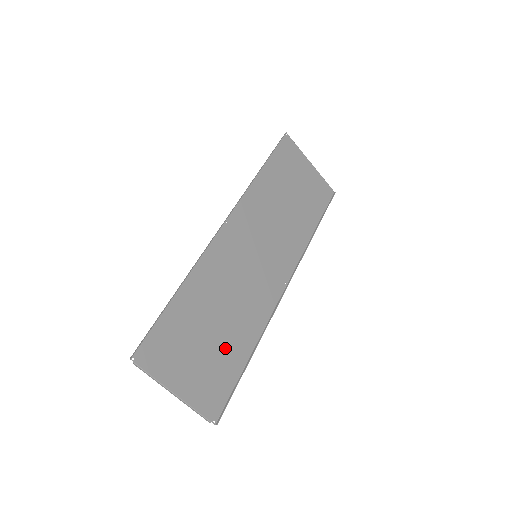
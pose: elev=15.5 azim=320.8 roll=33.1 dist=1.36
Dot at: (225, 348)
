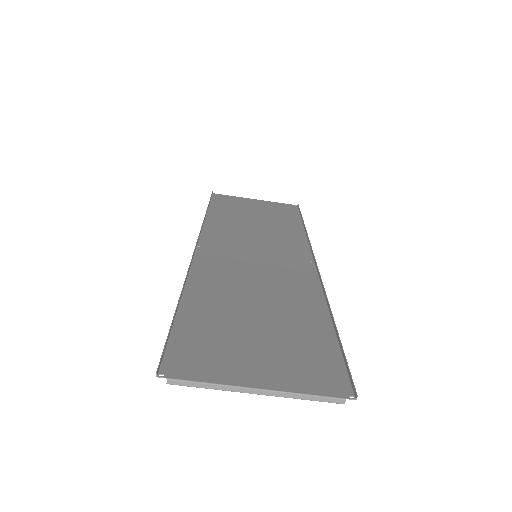
Dot at: (290, 326)
